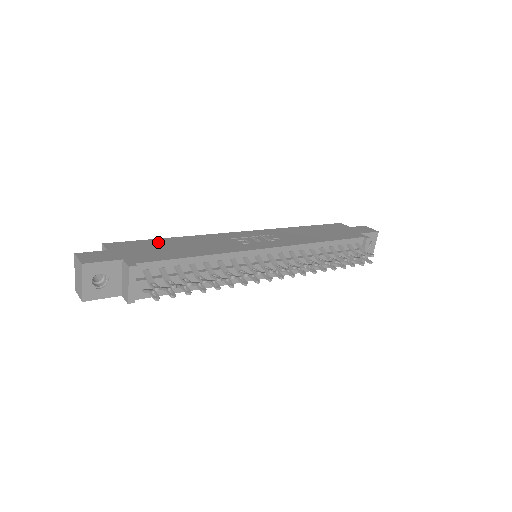
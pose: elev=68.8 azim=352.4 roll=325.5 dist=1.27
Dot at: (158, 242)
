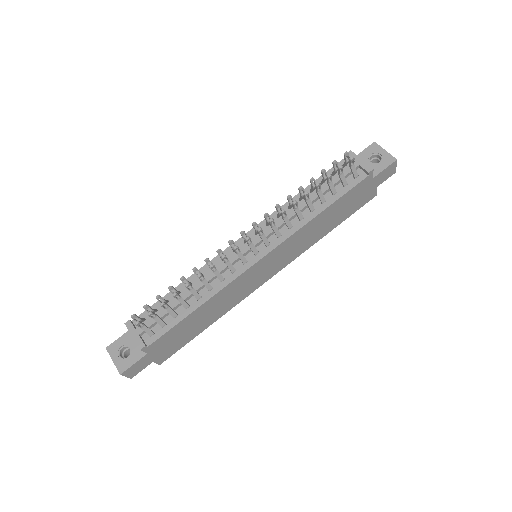
Dot at: occluded
